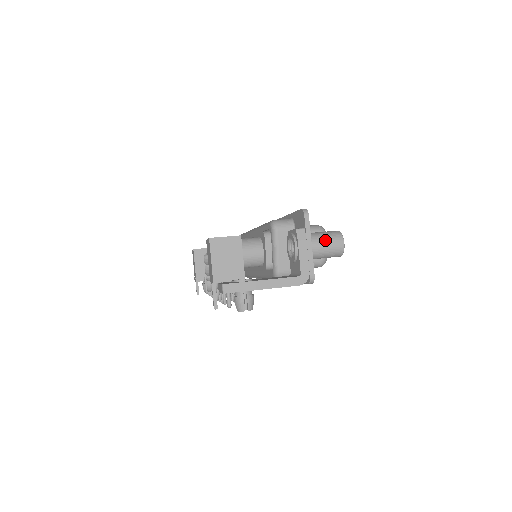
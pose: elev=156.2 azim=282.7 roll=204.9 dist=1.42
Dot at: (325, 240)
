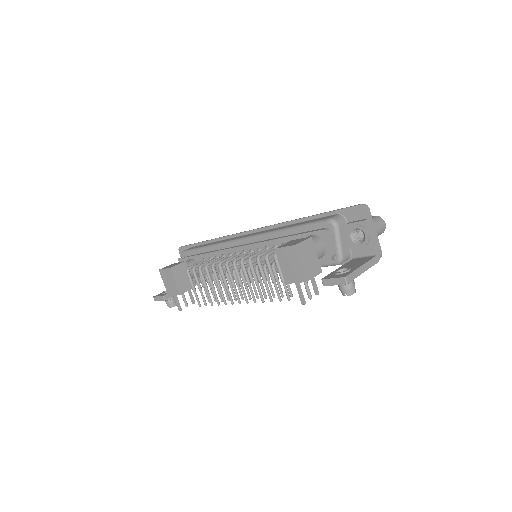
Dot at: (377, 224)
